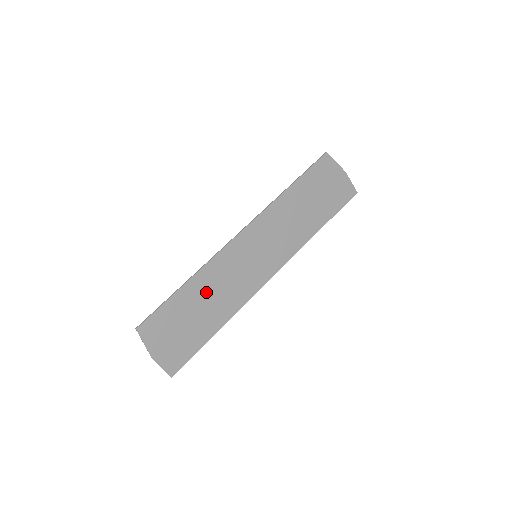
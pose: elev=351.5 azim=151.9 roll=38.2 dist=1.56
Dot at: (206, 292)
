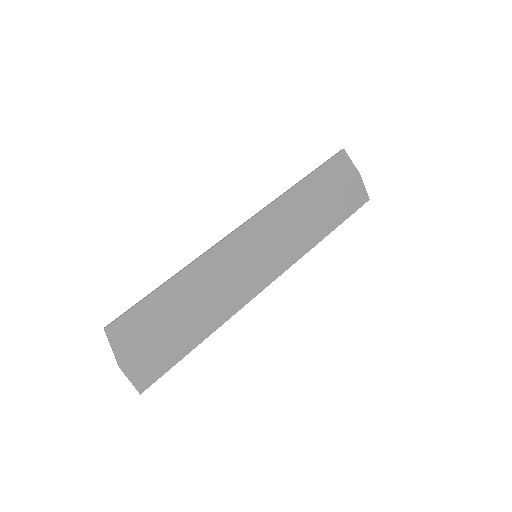
Dot at: (195, 292)
